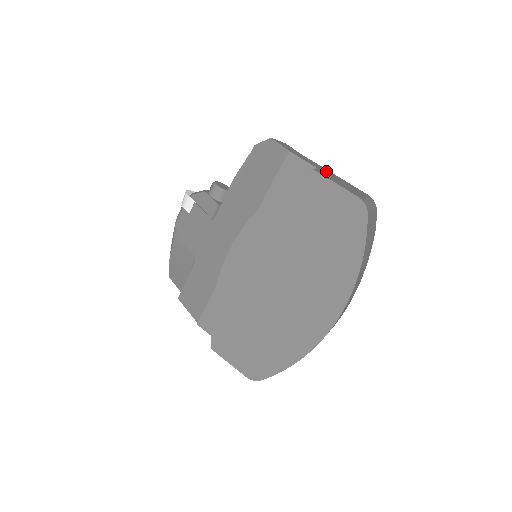
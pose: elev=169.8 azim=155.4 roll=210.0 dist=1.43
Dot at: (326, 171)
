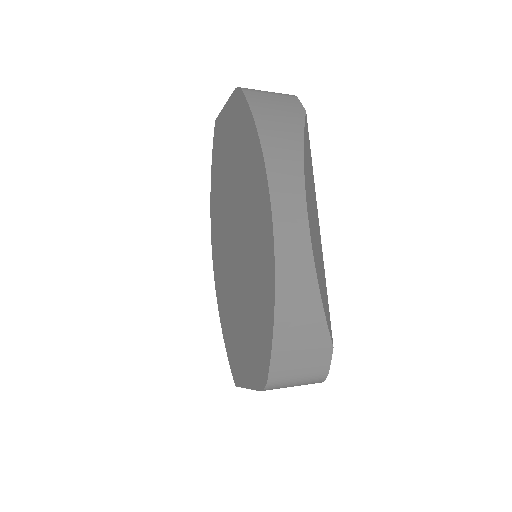
Dot at: occluded
